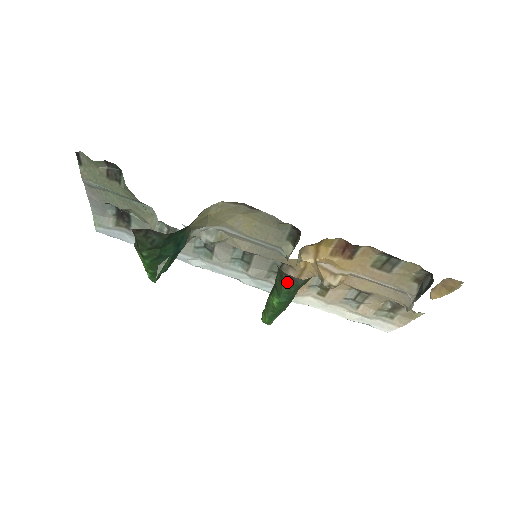
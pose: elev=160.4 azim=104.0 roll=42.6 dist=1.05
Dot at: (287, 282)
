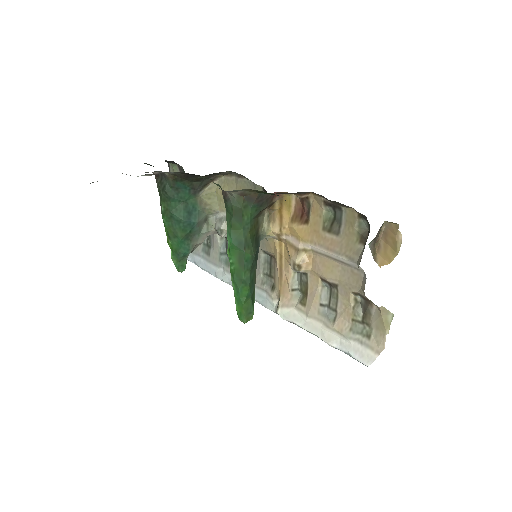
Dot at: (227, 208)
